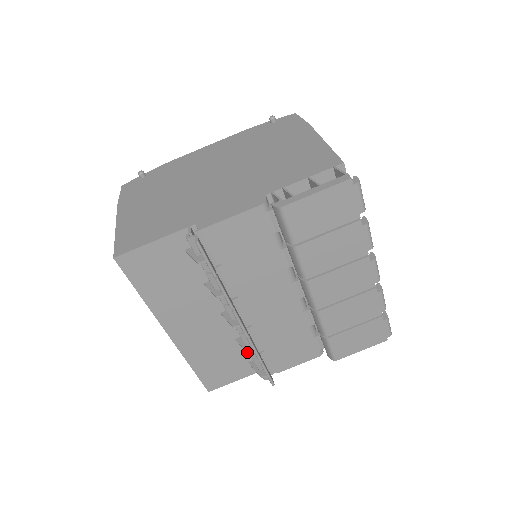
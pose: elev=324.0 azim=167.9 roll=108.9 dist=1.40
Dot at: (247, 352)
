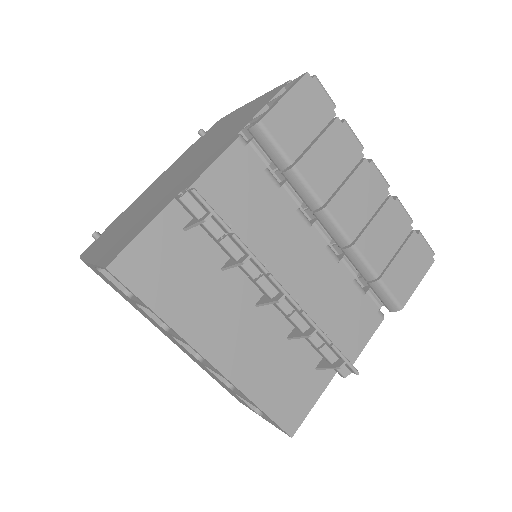
Dot at: (309, 335)
